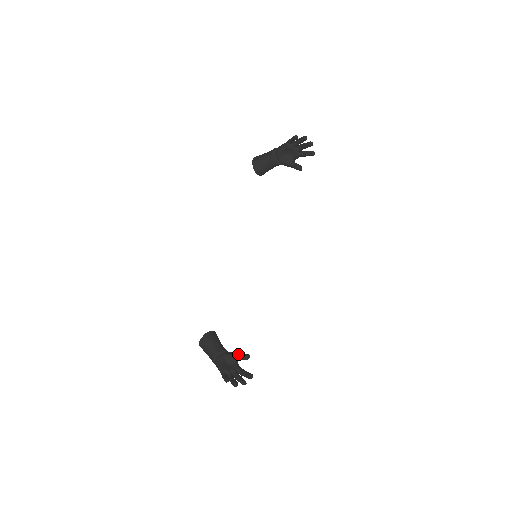
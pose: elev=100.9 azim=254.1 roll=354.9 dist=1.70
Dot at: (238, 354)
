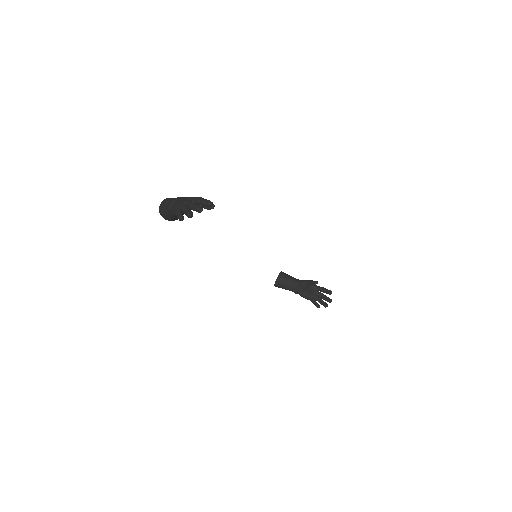
Dot at: (308, 284)
